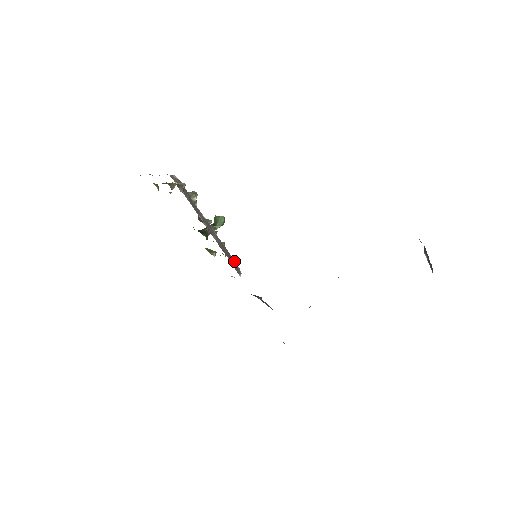
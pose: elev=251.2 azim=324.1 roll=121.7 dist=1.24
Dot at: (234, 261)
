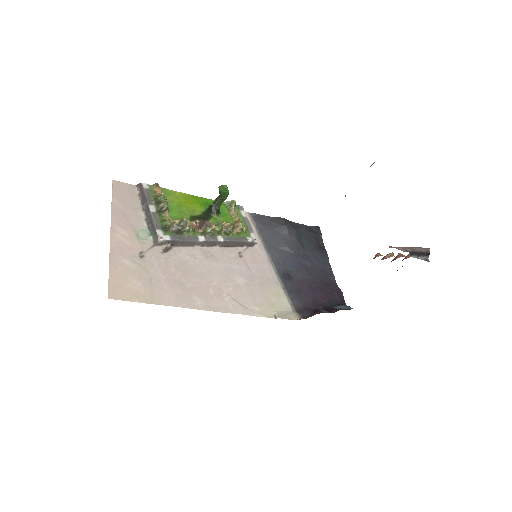
Dot at: (245, 241)
